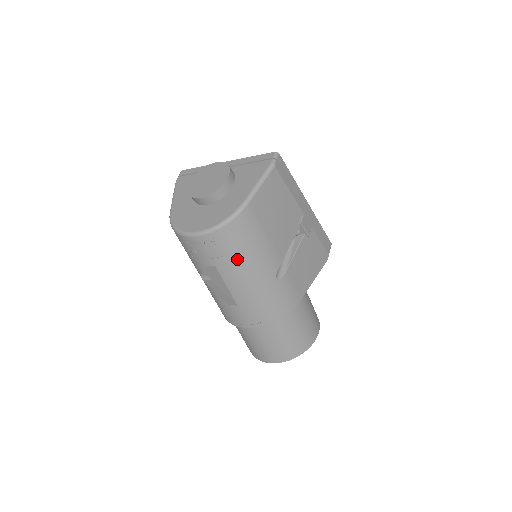
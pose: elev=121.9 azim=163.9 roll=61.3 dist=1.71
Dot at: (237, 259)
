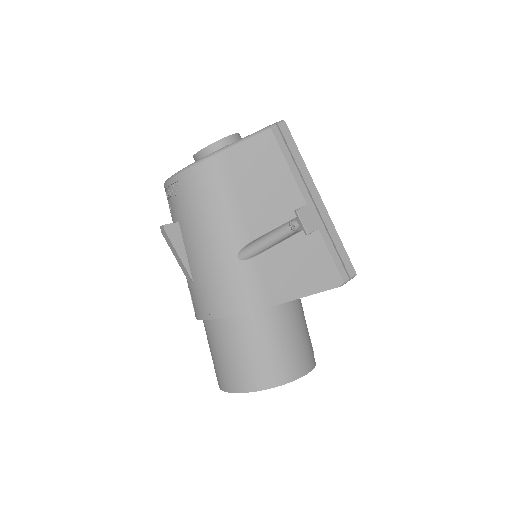
Dot at: (196, 215)
